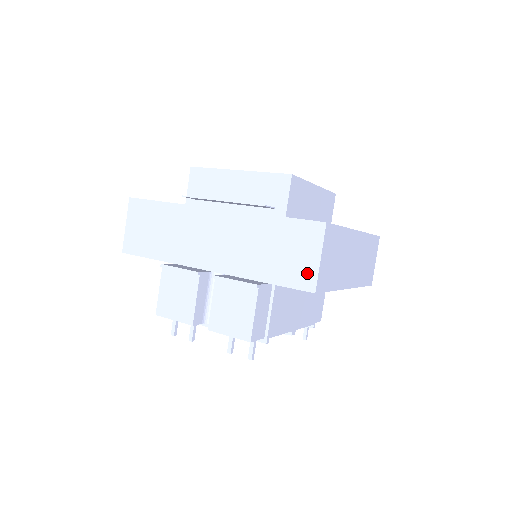
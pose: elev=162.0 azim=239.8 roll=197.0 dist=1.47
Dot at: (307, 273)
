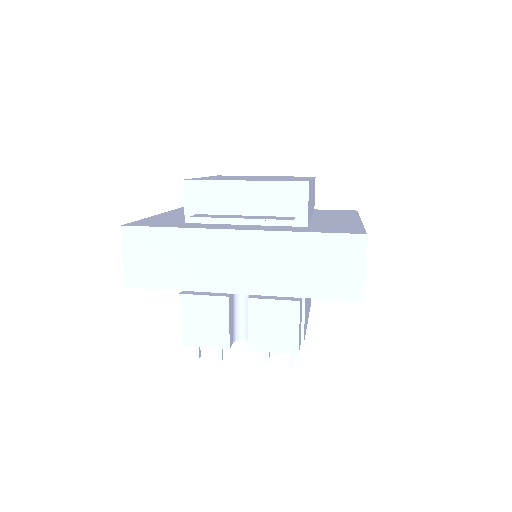
Dot at: (352, 284)
